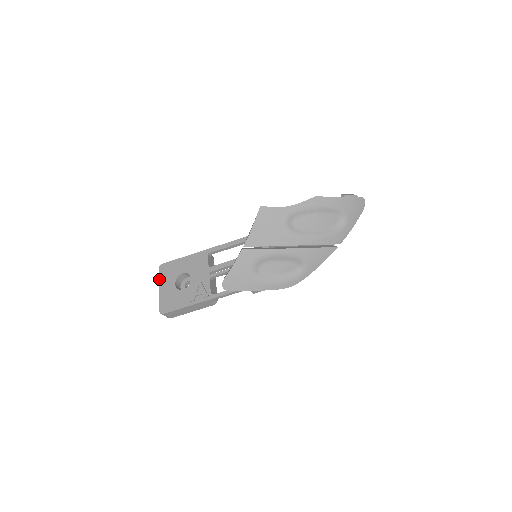
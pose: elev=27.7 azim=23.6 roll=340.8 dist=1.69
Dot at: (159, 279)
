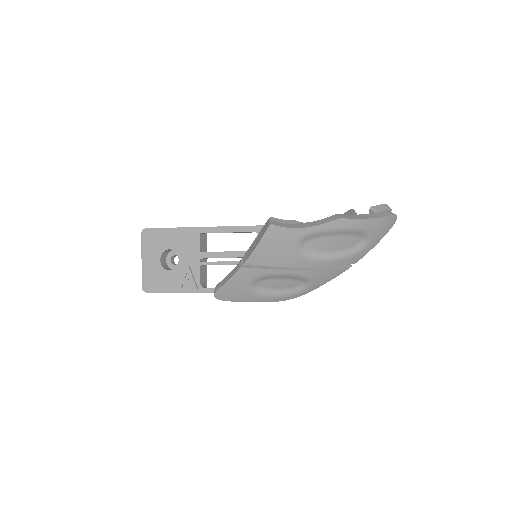
Dot at: (142, 247)
